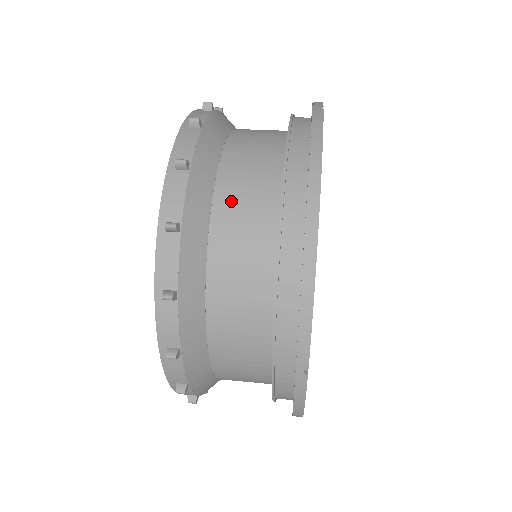
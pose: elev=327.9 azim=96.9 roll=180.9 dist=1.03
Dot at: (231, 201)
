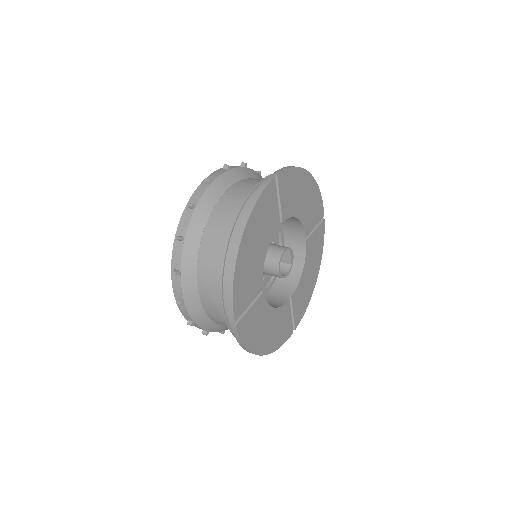
Dot at: (214, 227)
